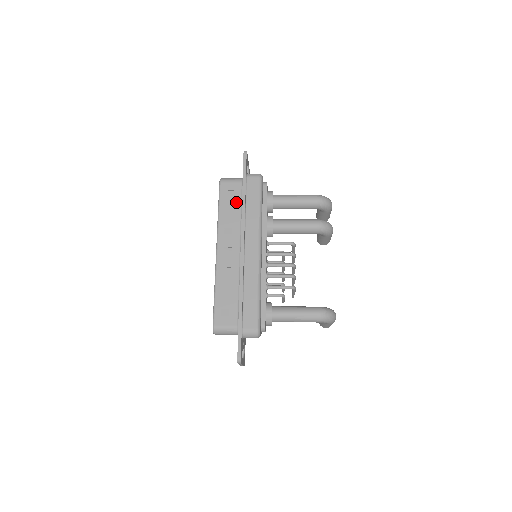
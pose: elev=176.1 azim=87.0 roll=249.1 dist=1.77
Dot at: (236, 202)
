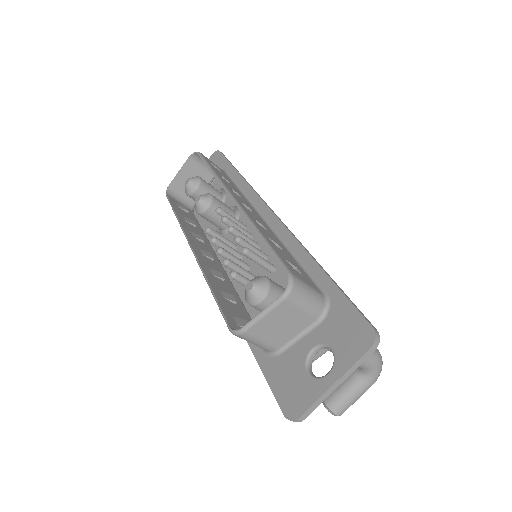
Dot at: (228, 179)
